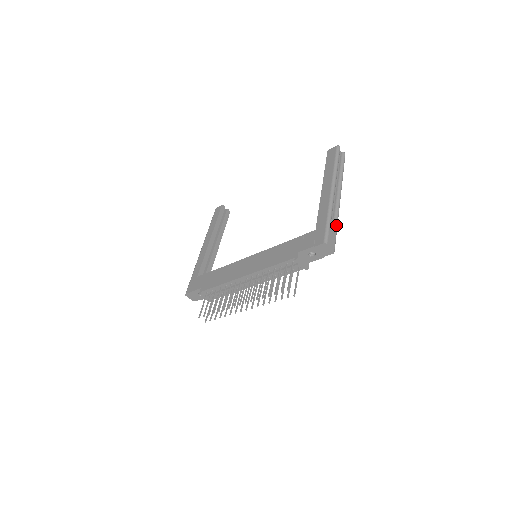
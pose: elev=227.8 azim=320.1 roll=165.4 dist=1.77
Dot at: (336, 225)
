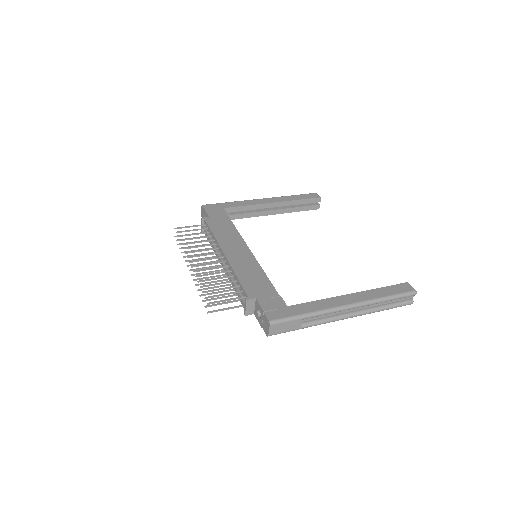
Dot at: (304, 326)
